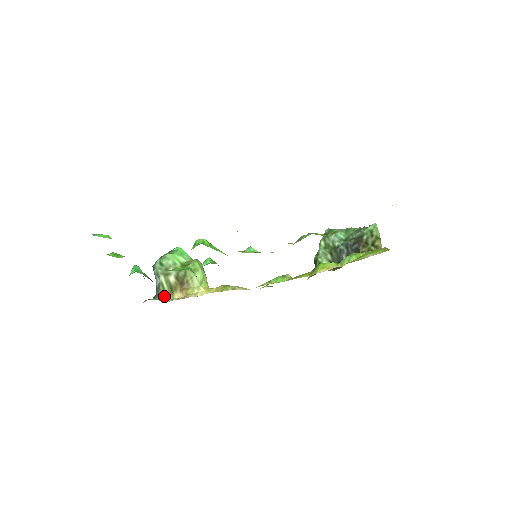
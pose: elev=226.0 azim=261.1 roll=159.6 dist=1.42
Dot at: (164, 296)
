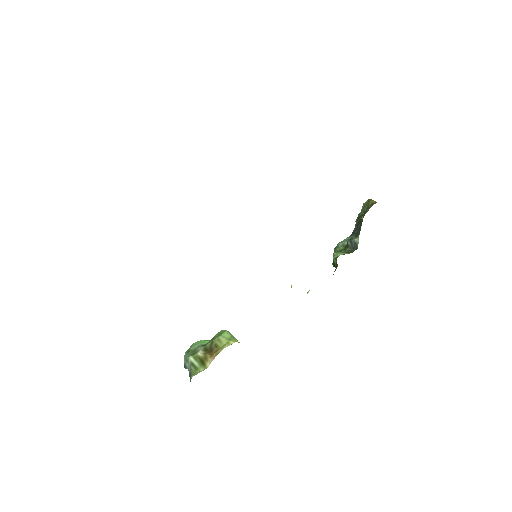
Dot at: (197, 373)
